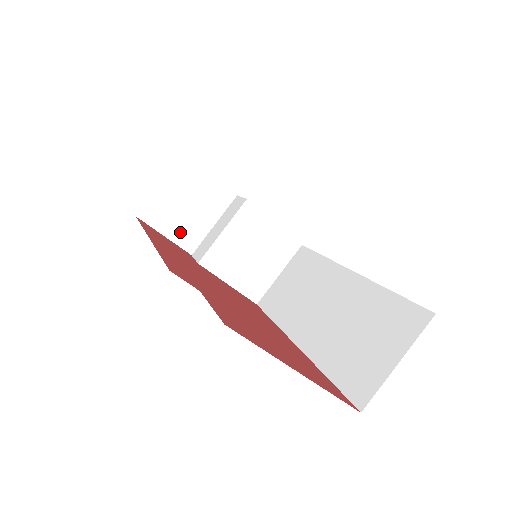
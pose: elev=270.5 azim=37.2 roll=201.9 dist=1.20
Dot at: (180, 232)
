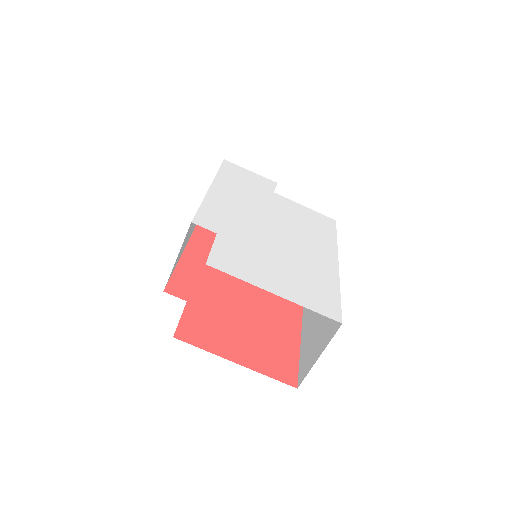
Dot at: occluded
